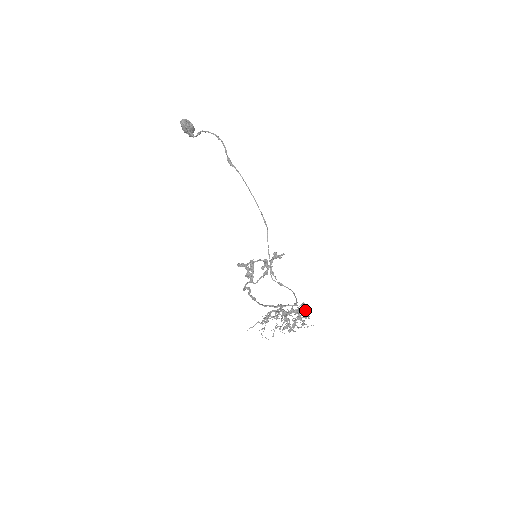
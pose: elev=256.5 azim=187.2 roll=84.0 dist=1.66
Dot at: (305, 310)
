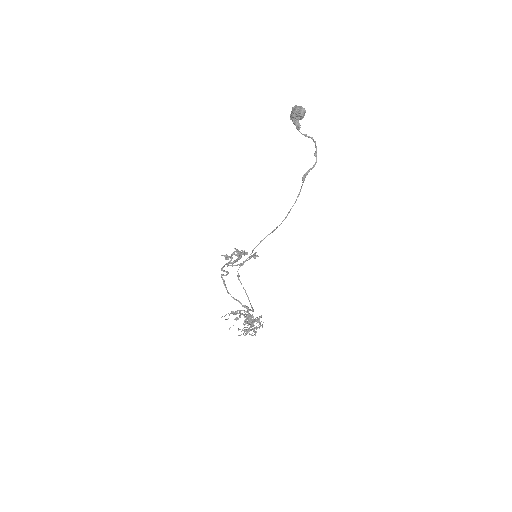
Dot at: (262, 324)
